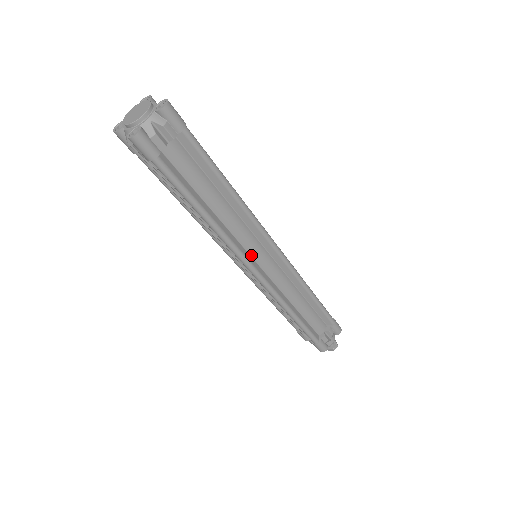
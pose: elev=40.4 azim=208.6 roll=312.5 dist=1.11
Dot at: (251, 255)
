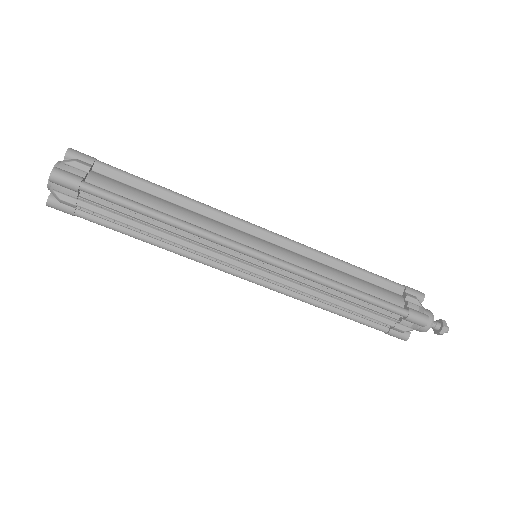
Dot at: occluded
